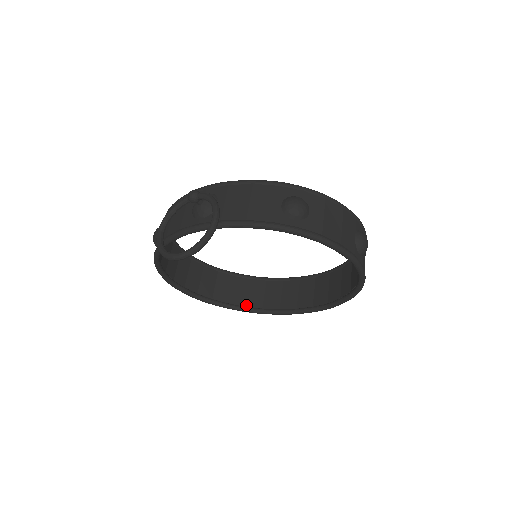
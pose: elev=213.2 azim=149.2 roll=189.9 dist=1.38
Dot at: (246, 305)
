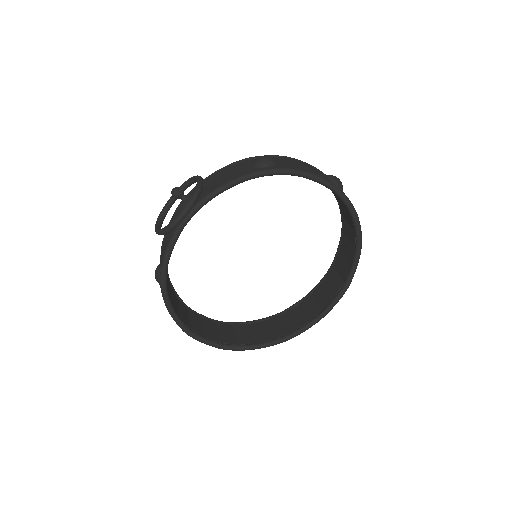
Dot at: (273, 338)
